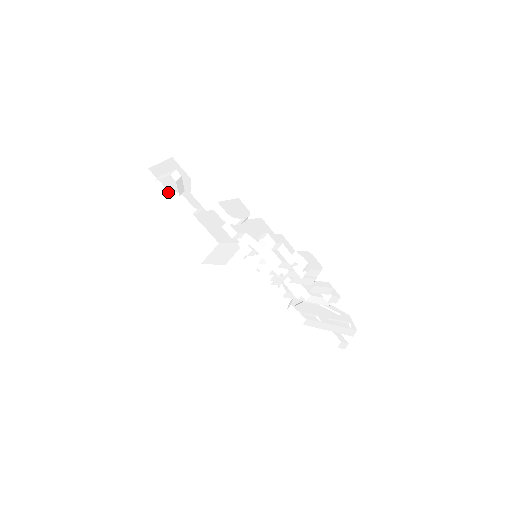
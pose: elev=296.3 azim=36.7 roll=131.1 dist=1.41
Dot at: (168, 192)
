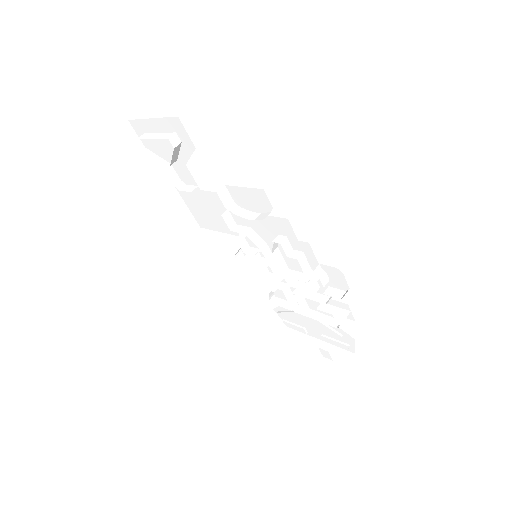
Dot at: (151, 156)
